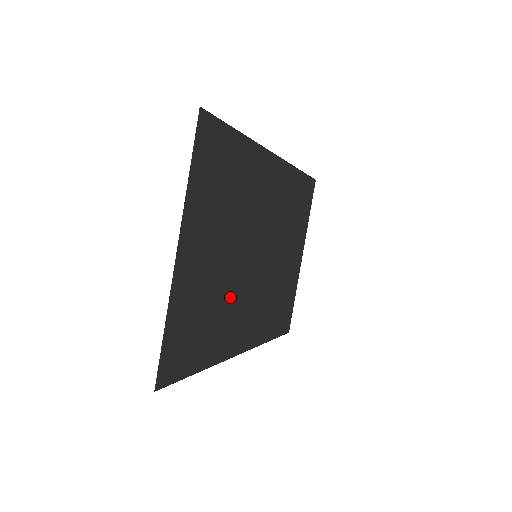
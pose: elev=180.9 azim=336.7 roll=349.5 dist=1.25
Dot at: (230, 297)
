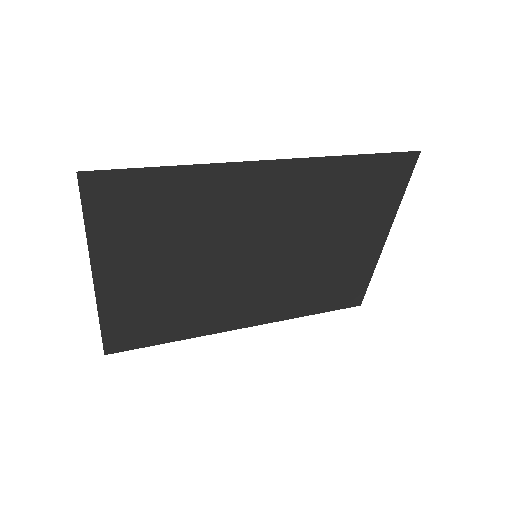
Dot at: (205, 294)
